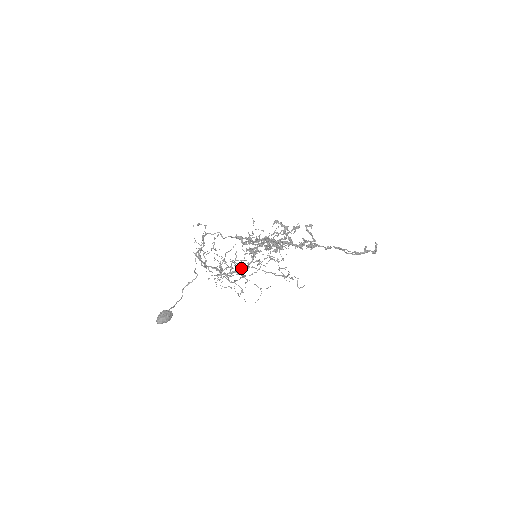
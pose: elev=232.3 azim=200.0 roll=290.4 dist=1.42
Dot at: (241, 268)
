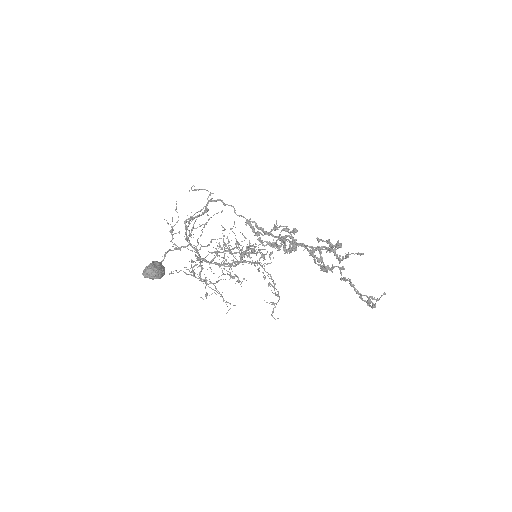
Dot at: (243, 260)
